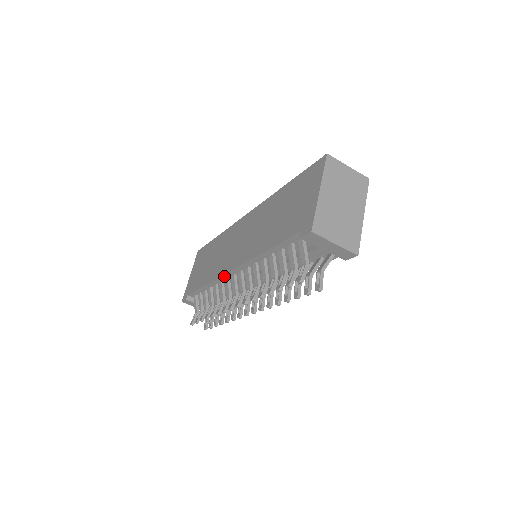
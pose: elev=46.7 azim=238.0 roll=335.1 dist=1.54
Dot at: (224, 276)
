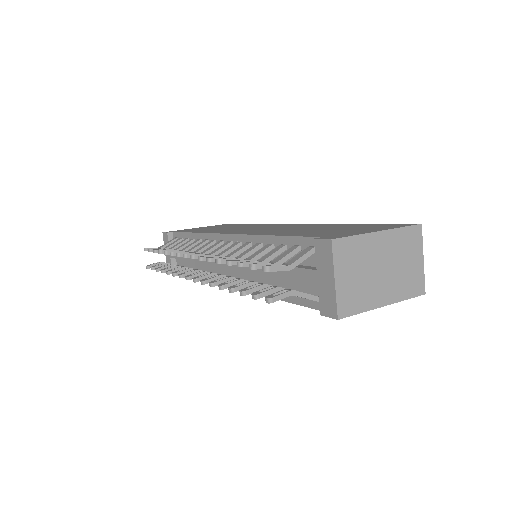
Dot at: (215, 236)
